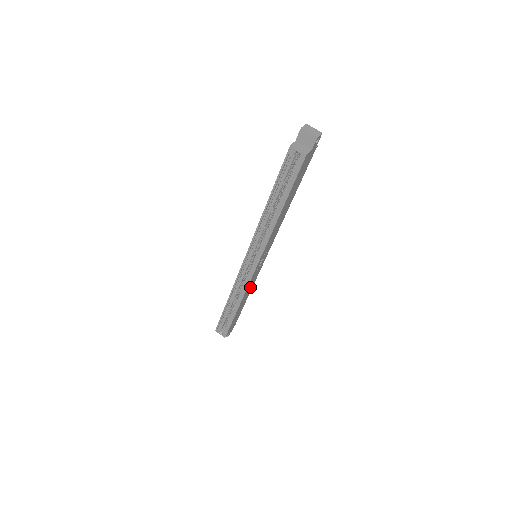
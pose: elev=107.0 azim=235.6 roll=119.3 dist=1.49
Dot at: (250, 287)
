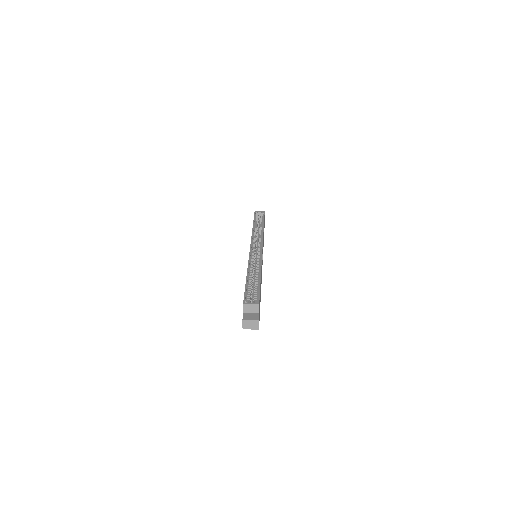
Dot at: occluded
